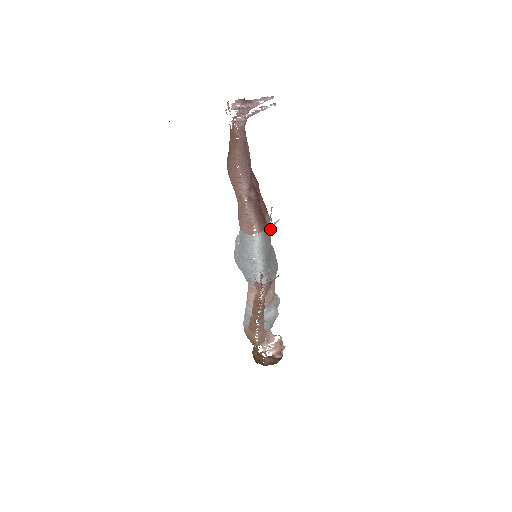
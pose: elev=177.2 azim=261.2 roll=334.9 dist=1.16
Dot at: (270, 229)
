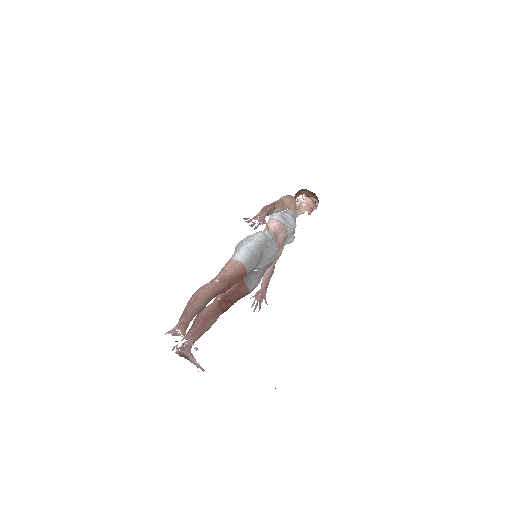
Dot at: (256, 266)
